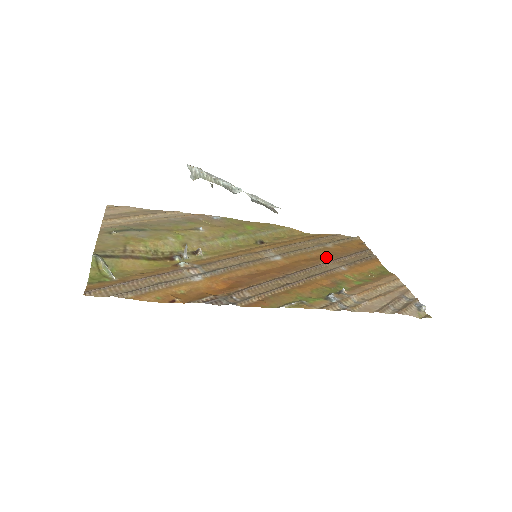
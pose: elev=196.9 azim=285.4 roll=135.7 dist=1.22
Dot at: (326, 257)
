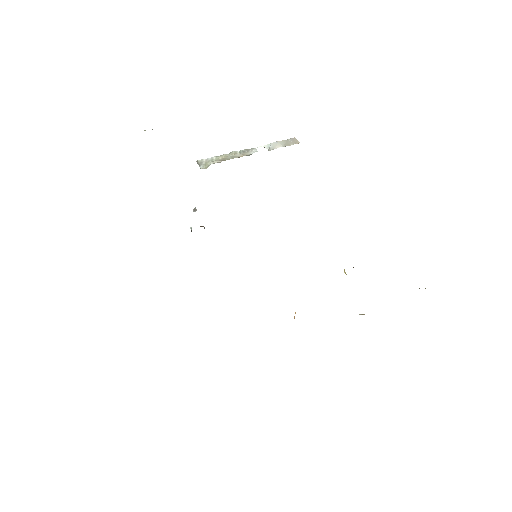
Dot at: occluded
